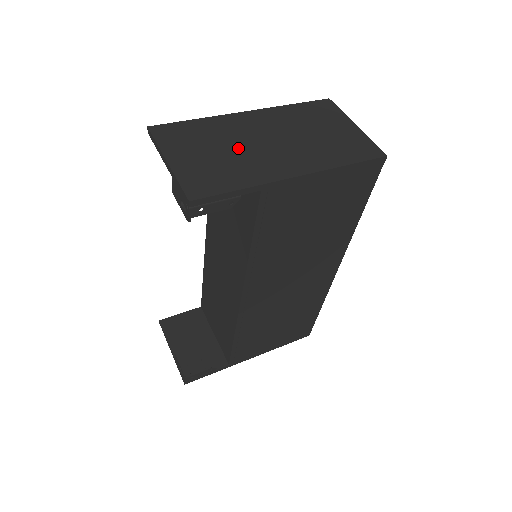
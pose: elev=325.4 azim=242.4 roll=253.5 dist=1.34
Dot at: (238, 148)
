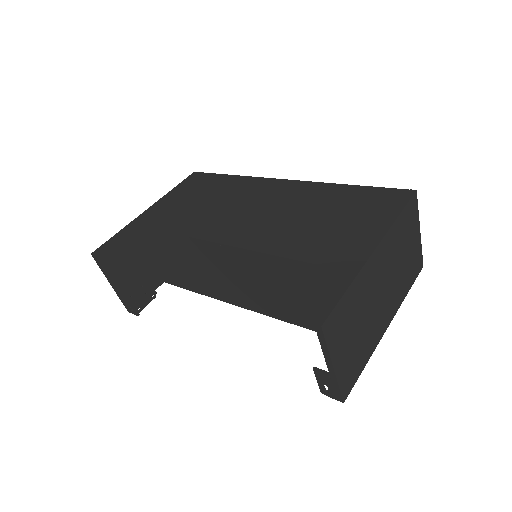
Dot at: (368, 315)
